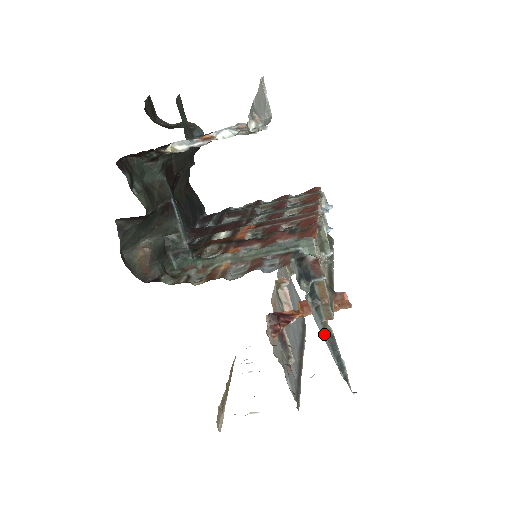
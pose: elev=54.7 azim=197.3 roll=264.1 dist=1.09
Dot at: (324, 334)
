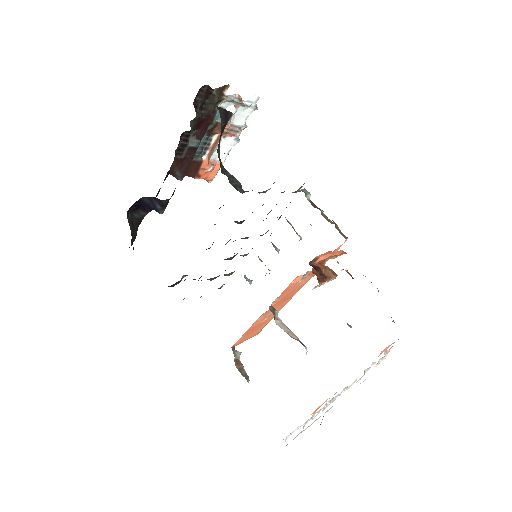
Dot at: occluded
